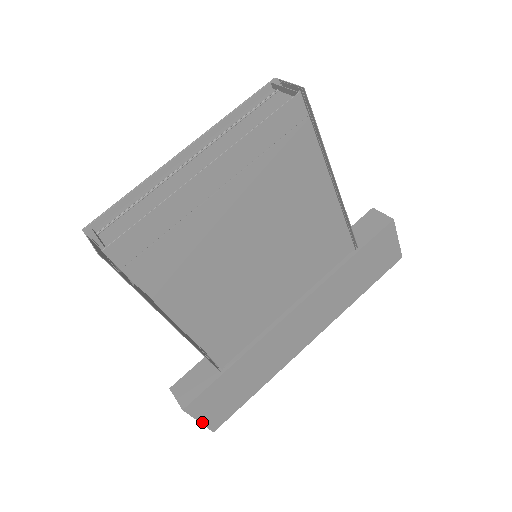
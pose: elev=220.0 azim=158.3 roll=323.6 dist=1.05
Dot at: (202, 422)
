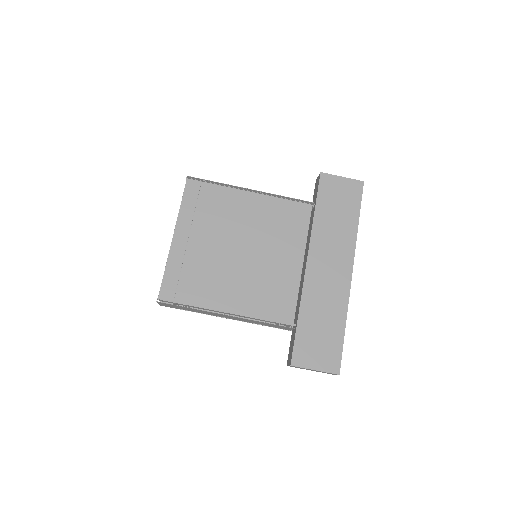
Dot at: (319, 370)
